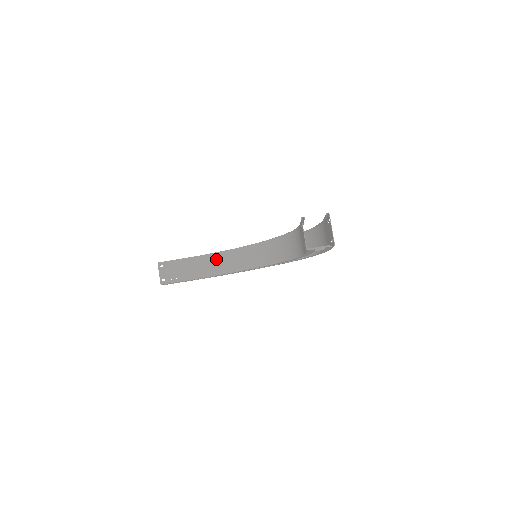
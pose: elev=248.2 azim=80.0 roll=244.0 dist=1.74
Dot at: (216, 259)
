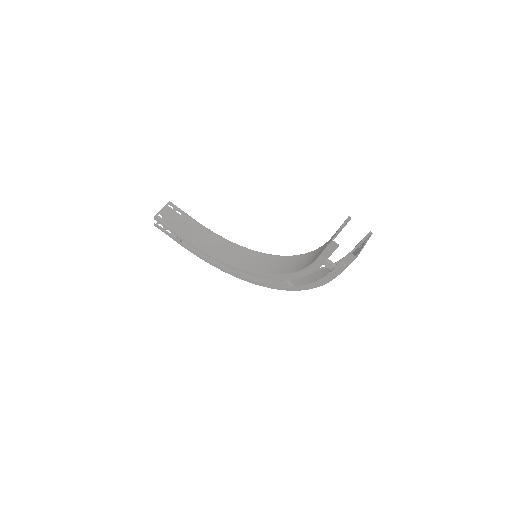
Dot at: (216, 240)
